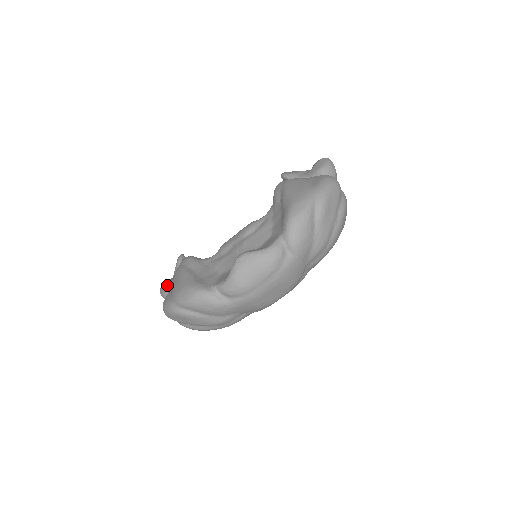
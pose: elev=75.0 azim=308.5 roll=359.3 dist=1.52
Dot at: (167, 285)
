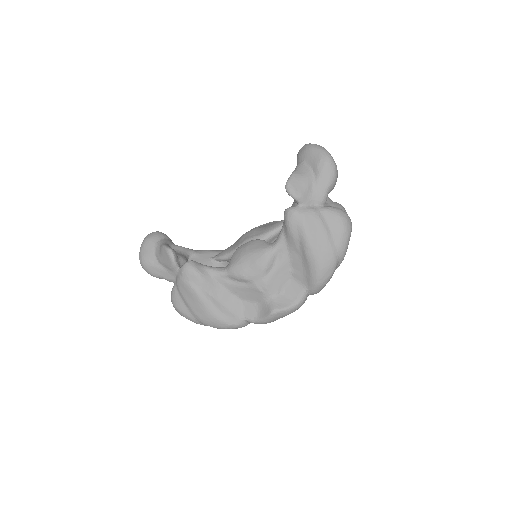
Dot at: (158, 273)
